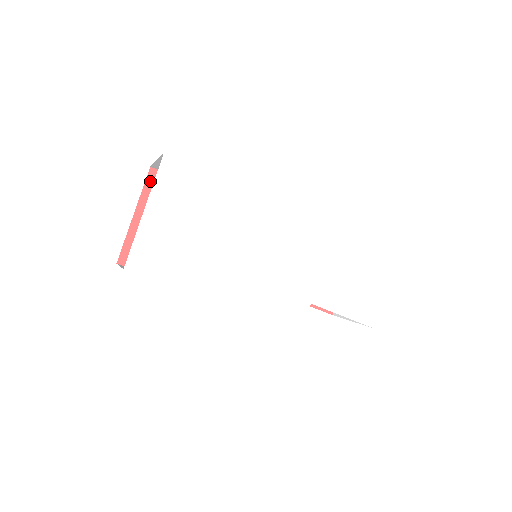
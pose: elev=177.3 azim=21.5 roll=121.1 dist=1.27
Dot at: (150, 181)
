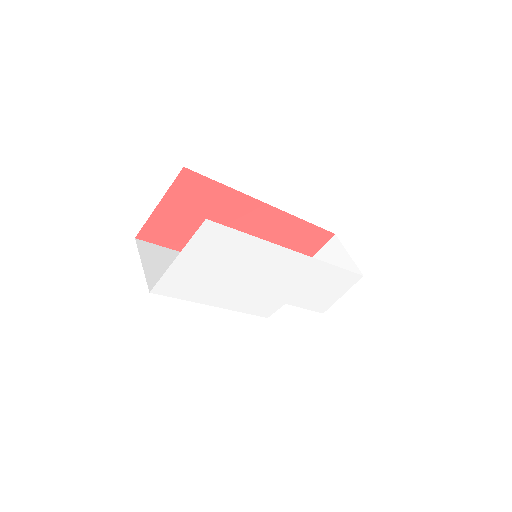
Dot at: (180, 178)
